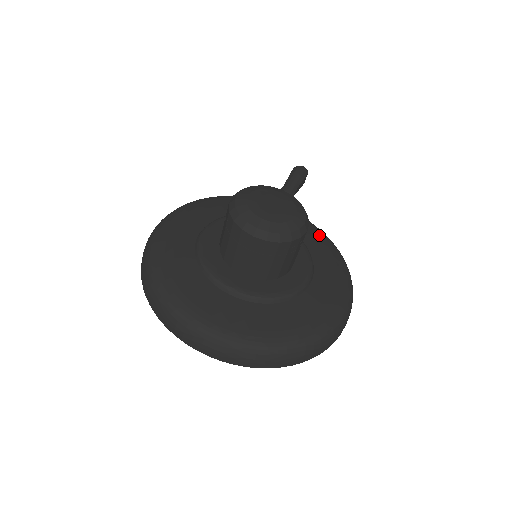
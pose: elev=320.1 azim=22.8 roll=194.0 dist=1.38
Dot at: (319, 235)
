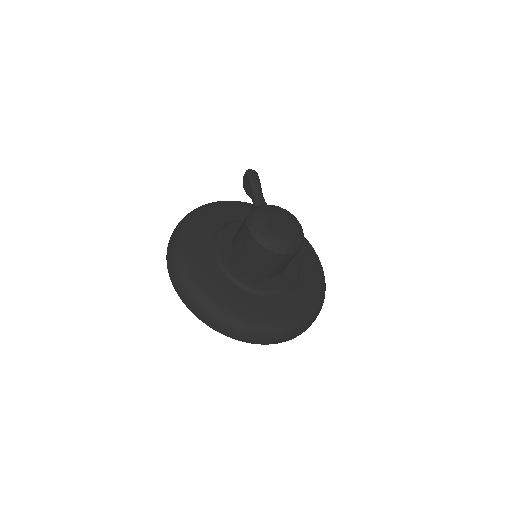
Dot at: occluded
